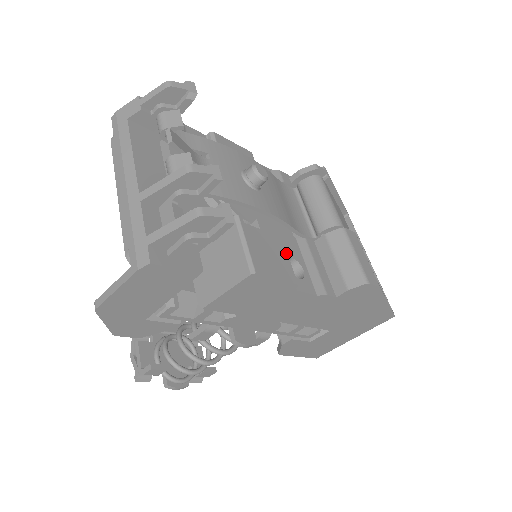
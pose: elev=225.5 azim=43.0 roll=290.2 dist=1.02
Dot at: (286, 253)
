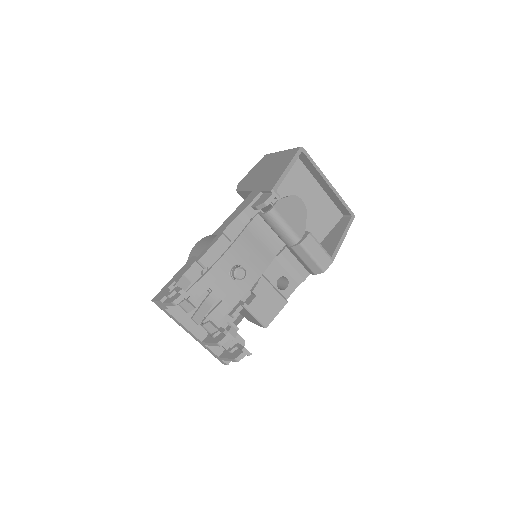
Dot at: (275, 290)
